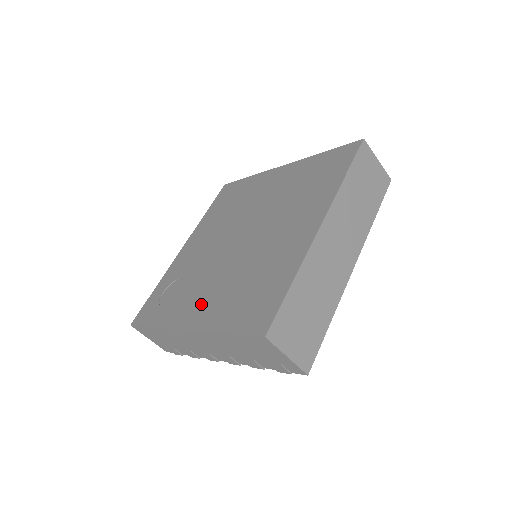
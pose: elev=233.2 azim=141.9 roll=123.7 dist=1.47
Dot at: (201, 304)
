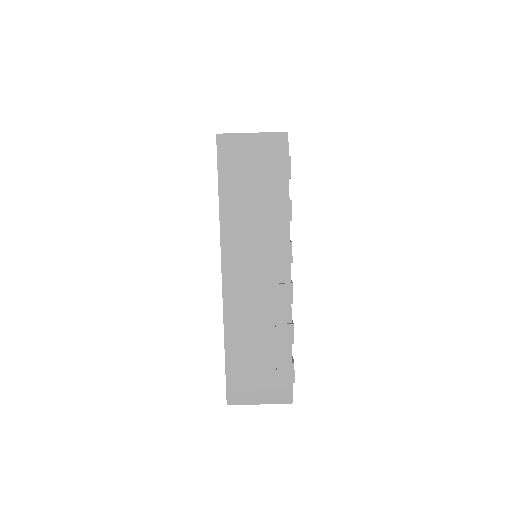
Dot at: occluded
